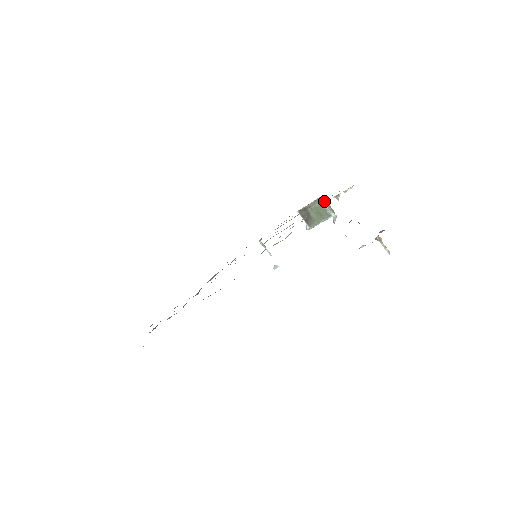
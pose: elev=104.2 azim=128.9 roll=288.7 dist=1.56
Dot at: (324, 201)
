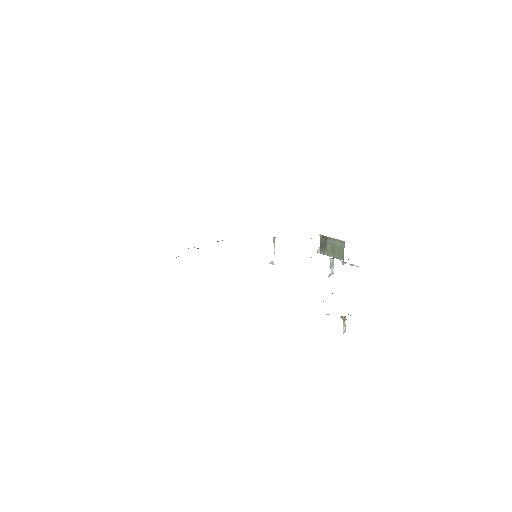
Dot at: (343, 245)
